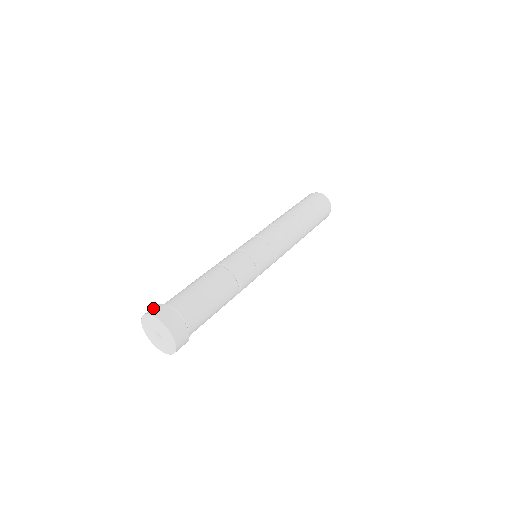
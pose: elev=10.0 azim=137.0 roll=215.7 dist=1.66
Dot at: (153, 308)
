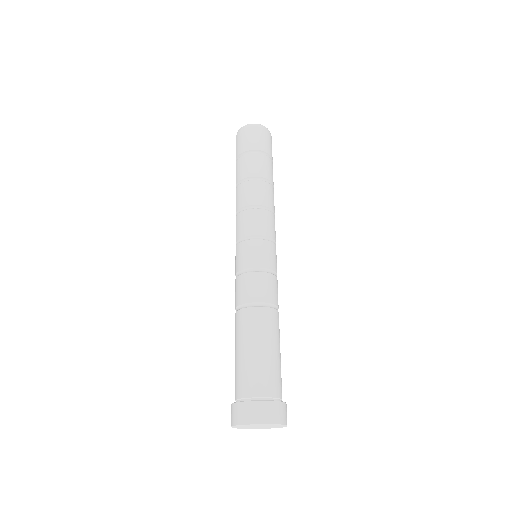
Dot at: (237, 413)
